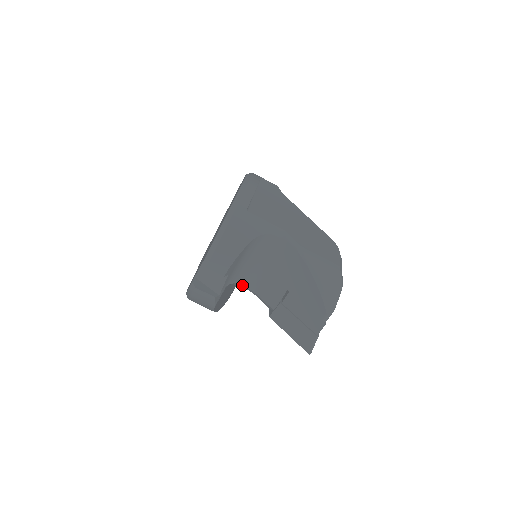
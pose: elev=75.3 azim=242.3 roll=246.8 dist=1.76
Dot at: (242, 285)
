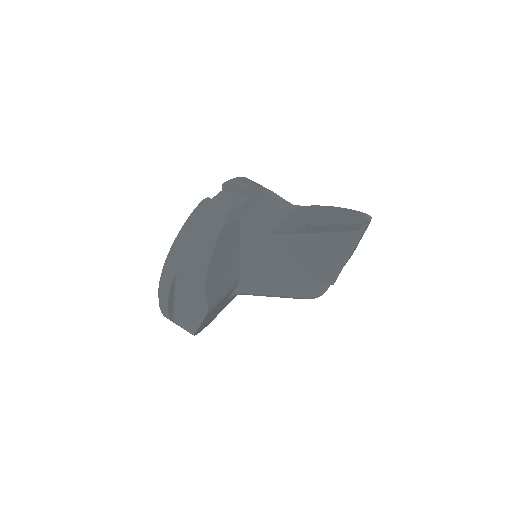
Dot at: (255, 228)
